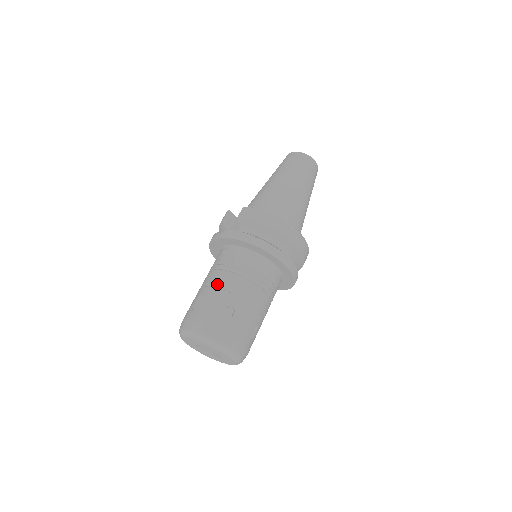
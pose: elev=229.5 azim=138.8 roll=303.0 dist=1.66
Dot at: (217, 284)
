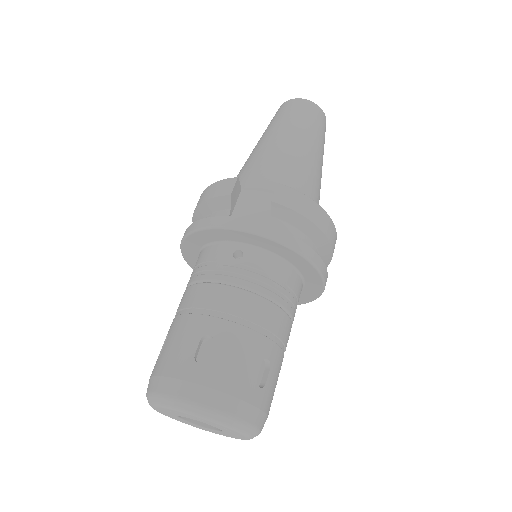
Dot at: (241, 317)
